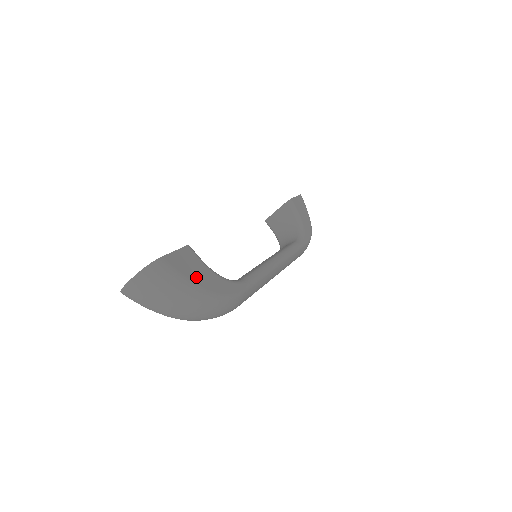
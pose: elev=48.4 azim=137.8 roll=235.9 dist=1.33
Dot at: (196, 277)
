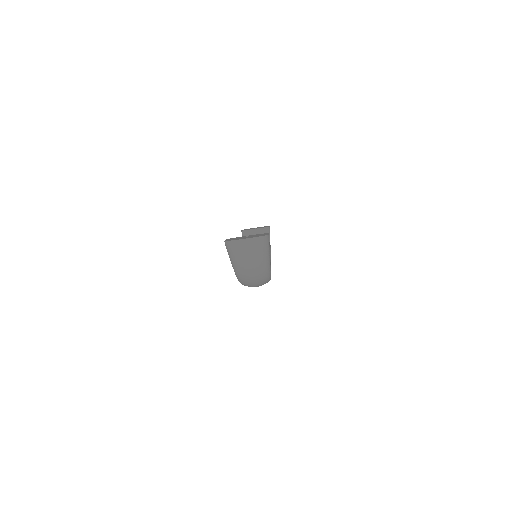
Dot at: occluded
